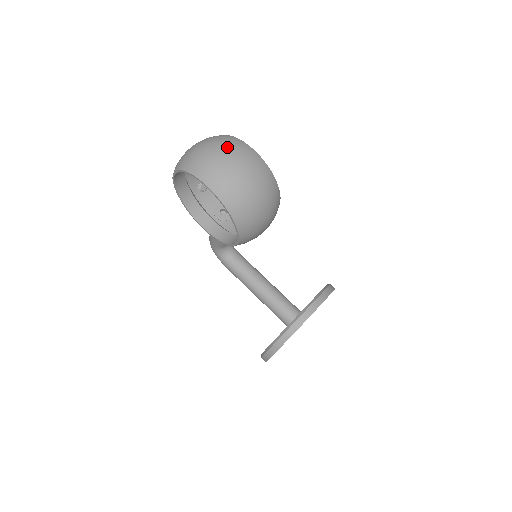
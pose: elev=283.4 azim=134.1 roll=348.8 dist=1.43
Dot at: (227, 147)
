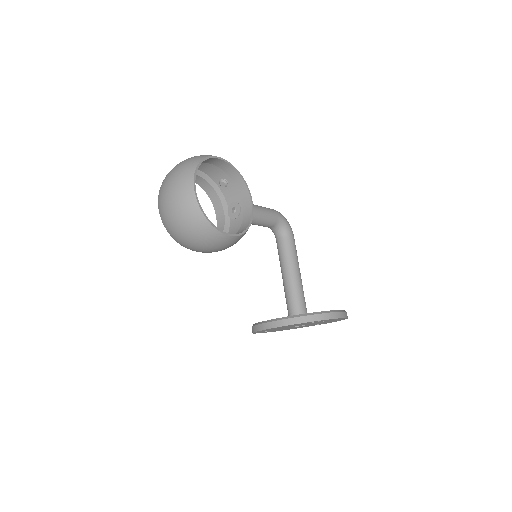
Dot at: (175, 181)
